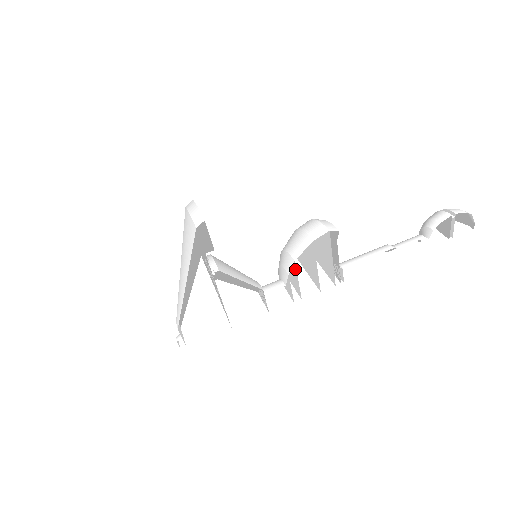
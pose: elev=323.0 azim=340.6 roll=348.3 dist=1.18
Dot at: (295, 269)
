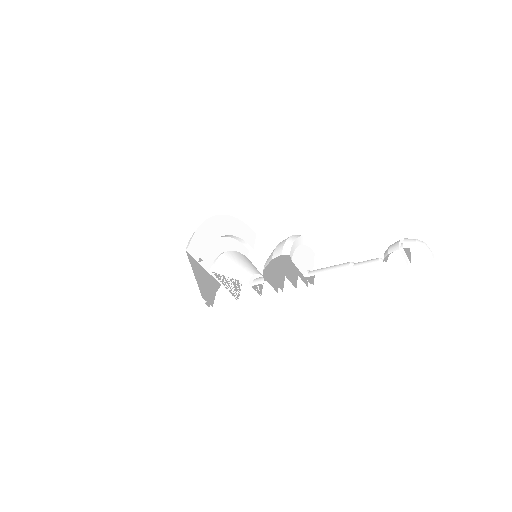
Dot at: (268, 274)
